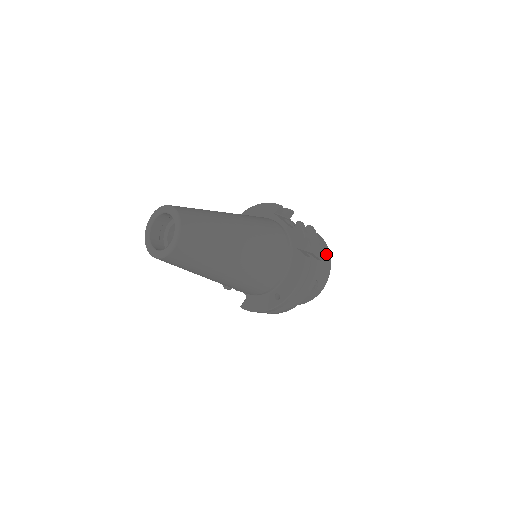
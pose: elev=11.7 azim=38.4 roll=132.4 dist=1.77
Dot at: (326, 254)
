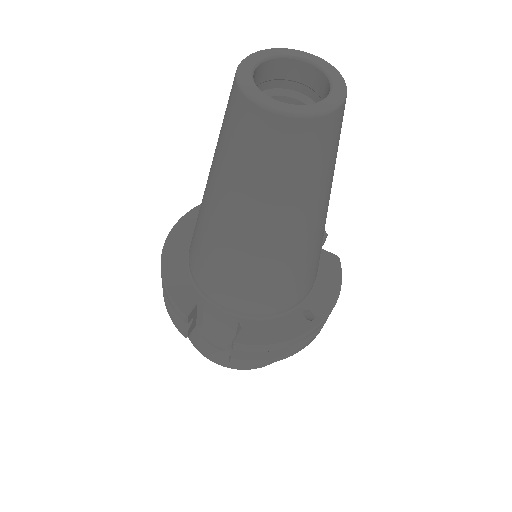
Dot at: occluded
